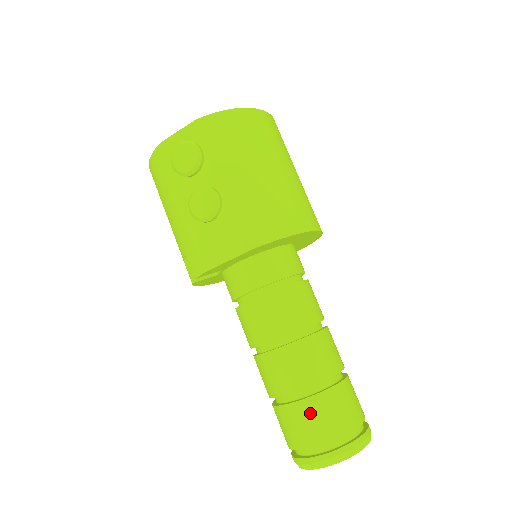
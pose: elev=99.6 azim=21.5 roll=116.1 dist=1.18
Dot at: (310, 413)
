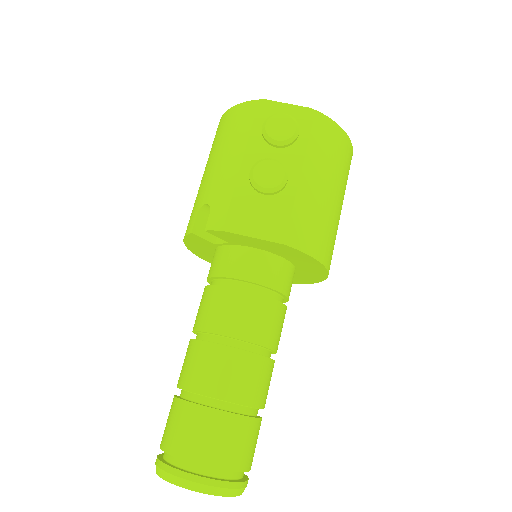
Dot at: (218, 428)
